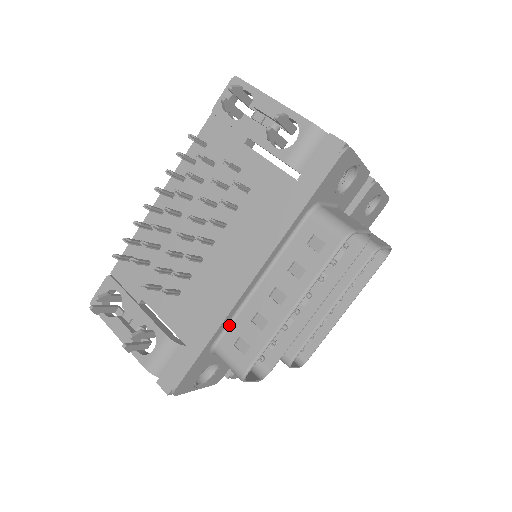
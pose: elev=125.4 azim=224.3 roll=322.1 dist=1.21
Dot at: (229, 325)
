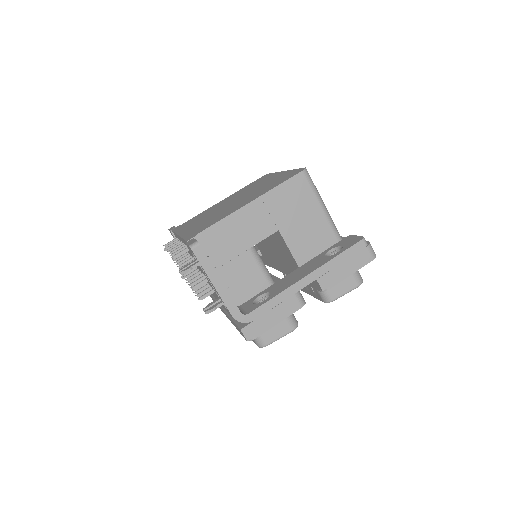
Dot at: occluded
